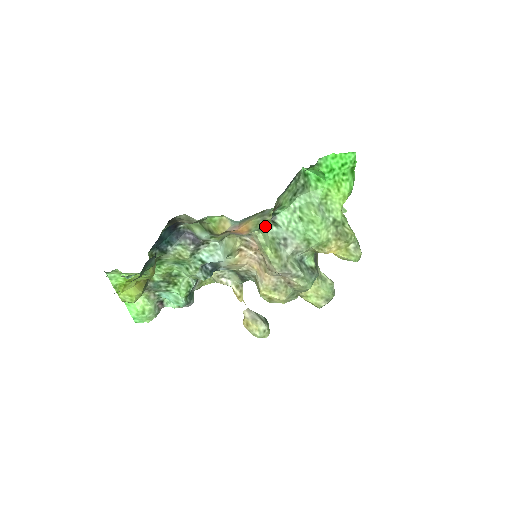
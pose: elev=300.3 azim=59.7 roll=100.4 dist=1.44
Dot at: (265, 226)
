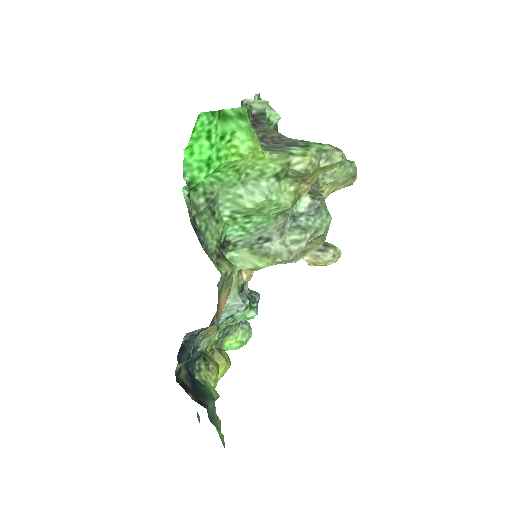
Dot at: (234, 272)
